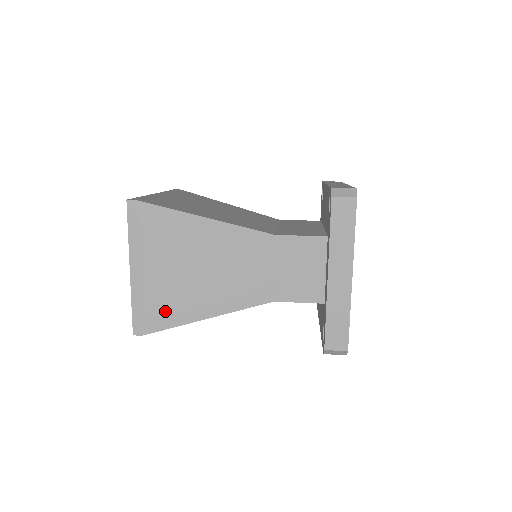
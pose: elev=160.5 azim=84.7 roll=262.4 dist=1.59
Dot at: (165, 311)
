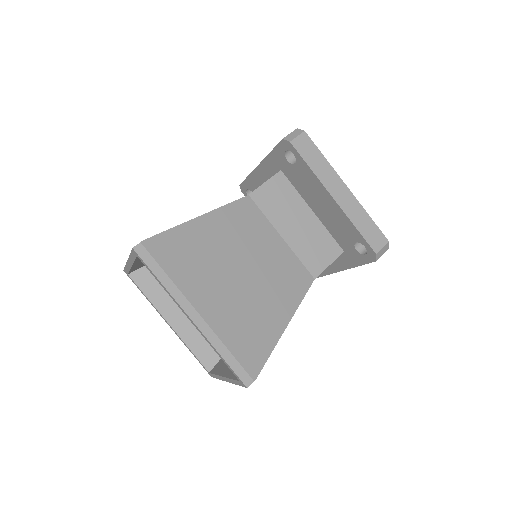
Dot at: occluded
